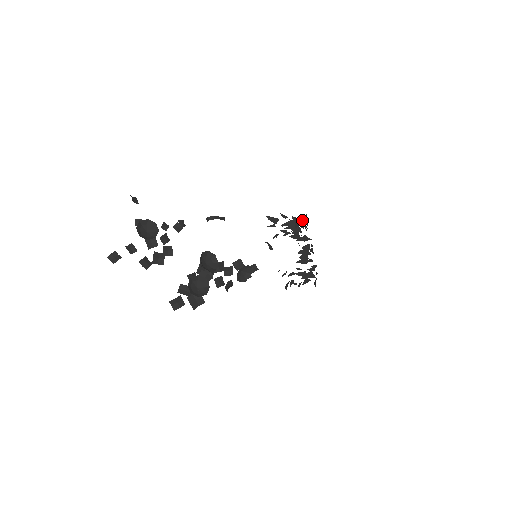
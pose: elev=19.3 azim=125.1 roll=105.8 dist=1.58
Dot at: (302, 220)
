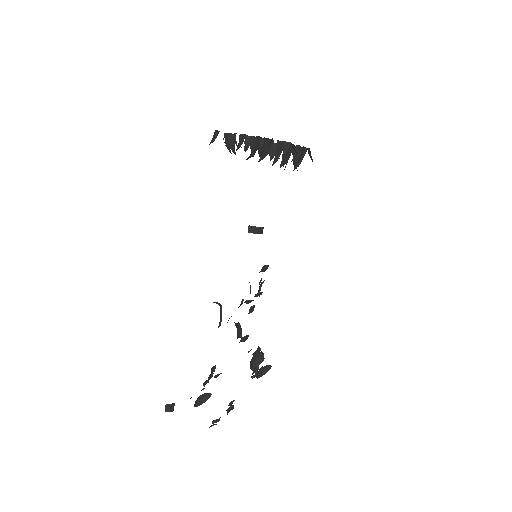
Dot at: occluded
